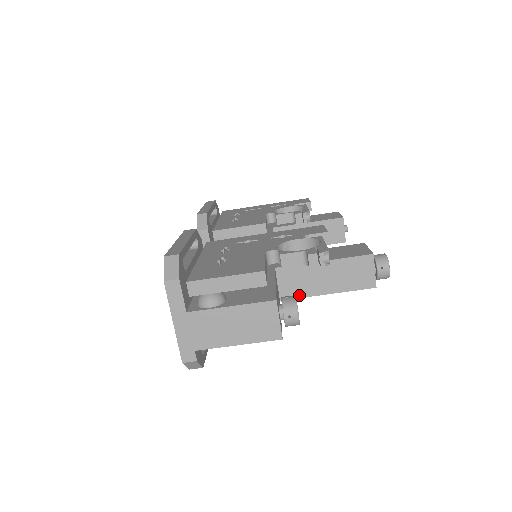
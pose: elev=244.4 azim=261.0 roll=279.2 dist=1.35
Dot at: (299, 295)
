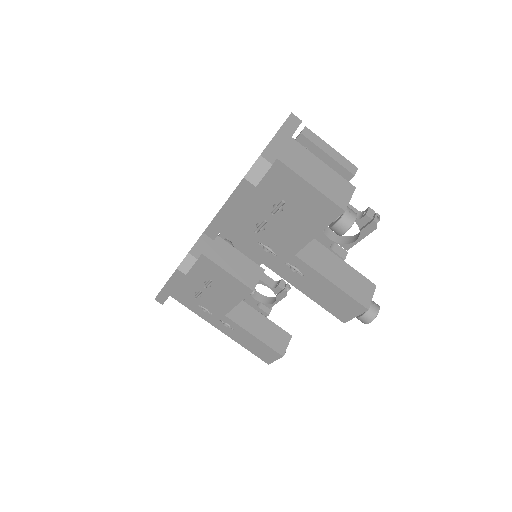
Dot at: (311, 264)
